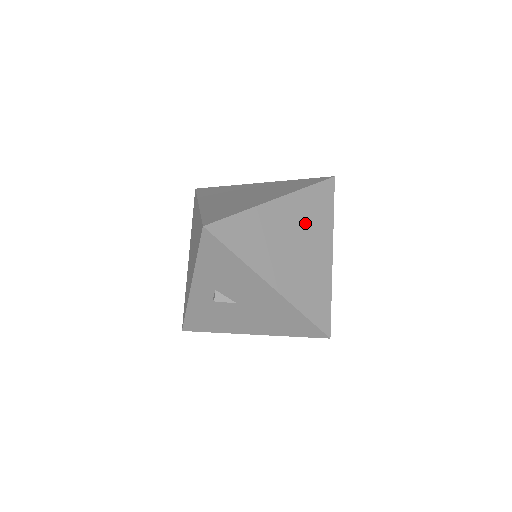
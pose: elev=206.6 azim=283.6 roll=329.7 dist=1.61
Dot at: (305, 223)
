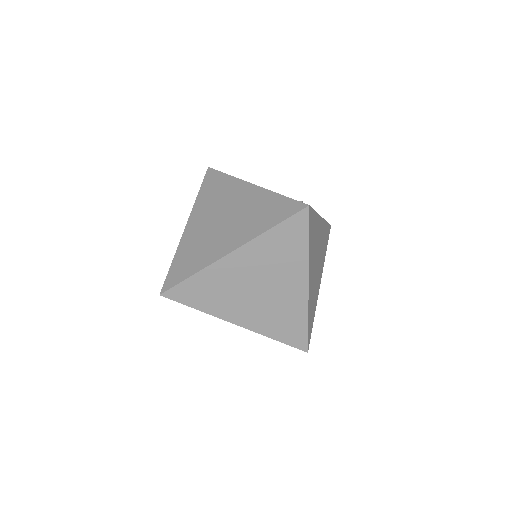
Dot at: (270, 265)
